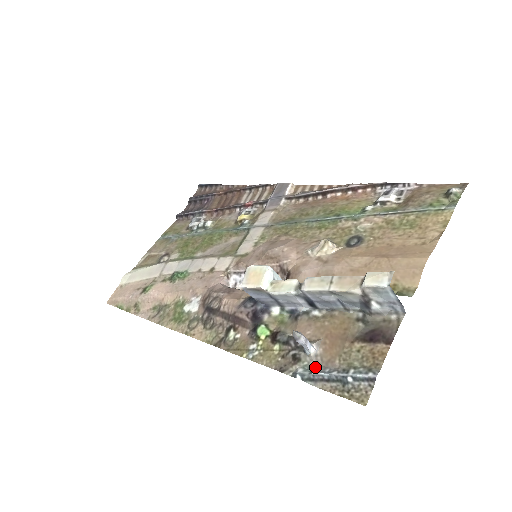
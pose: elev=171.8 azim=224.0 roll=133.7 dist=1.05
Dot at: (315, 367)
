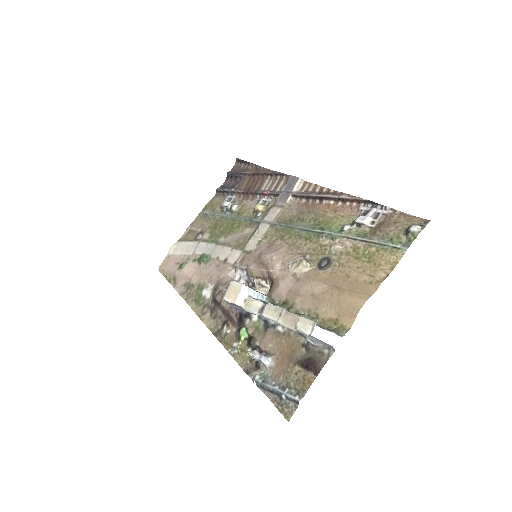
Dot at: (267, 377)
